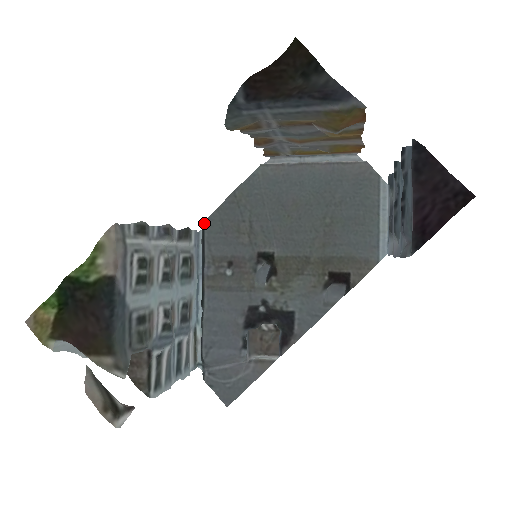
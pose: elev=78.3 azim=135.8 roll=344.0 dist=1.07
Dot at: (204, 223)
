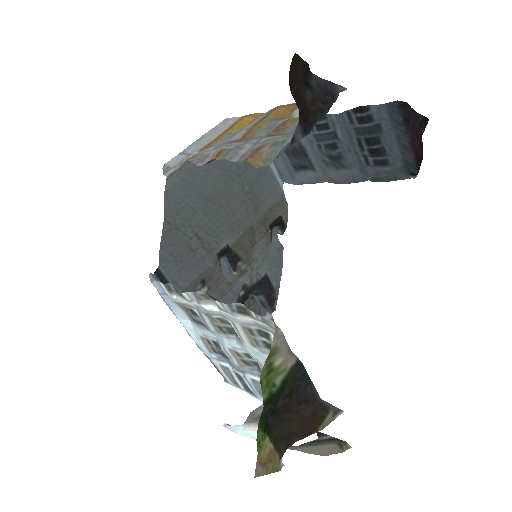
Dot at: (159, 269)
